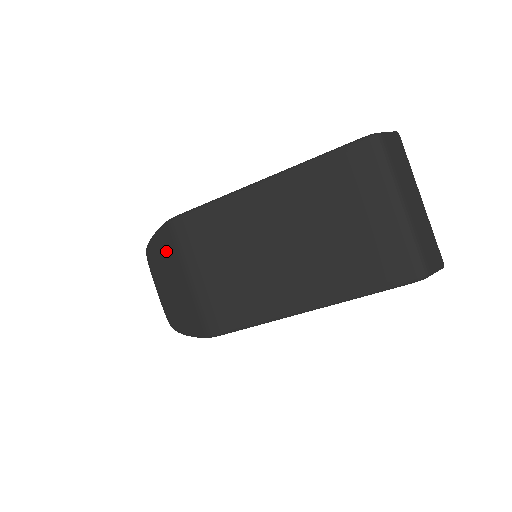
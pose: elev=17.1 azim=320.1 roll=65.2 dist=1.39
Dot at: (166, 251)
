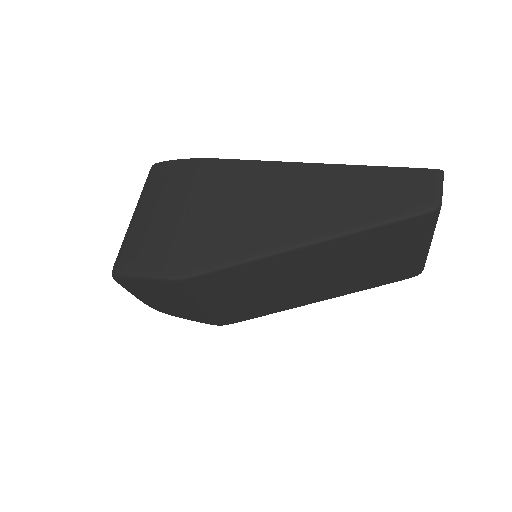
Dot at: (161, 290)
